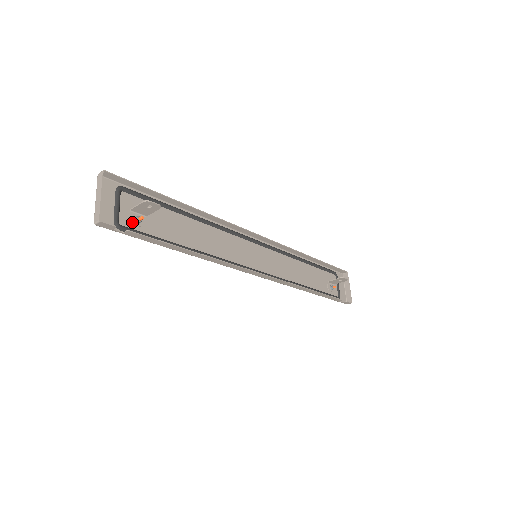
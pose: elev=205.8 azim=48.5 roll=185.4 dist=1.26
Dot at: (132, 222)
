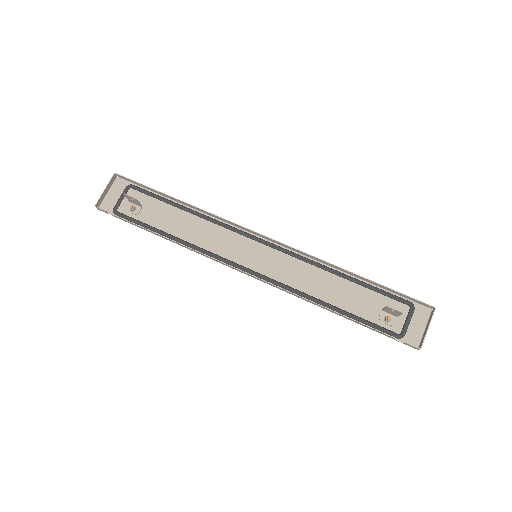
Dot at: (127, 210)
